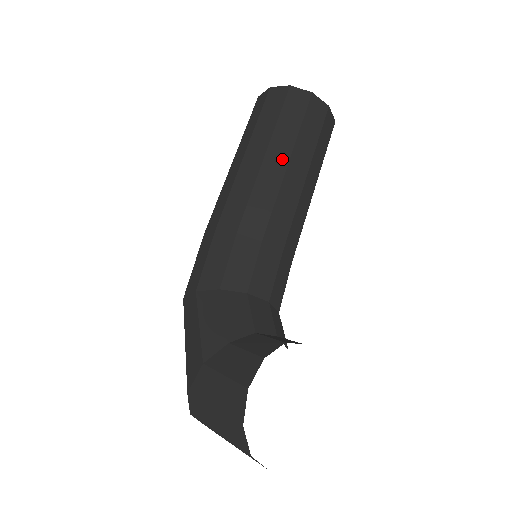
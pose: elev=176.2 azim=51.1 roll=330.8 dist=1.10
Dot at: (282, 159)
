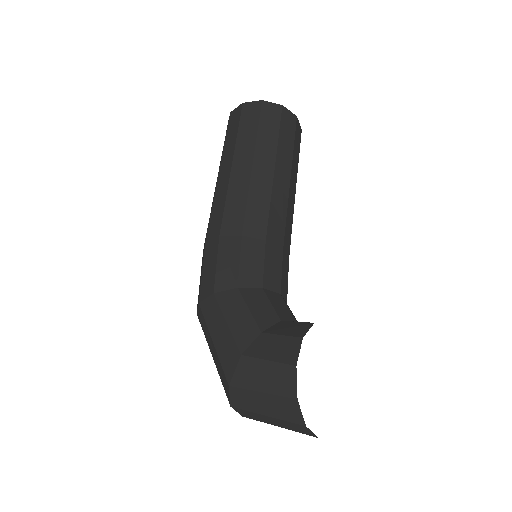
Dot at: (268, 166)
